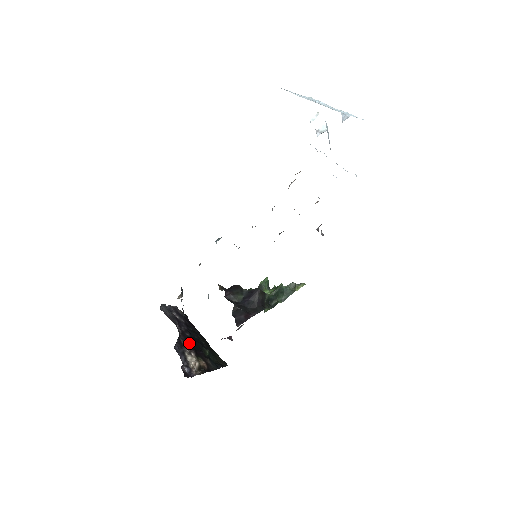
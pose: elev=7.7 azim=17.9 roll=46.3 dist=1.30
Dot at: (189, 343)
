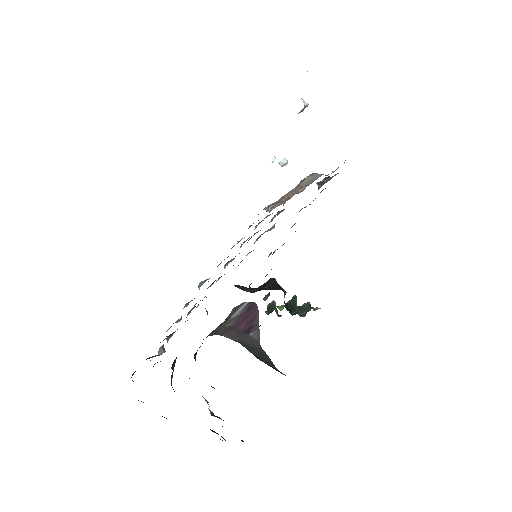
Dot at: occluded
